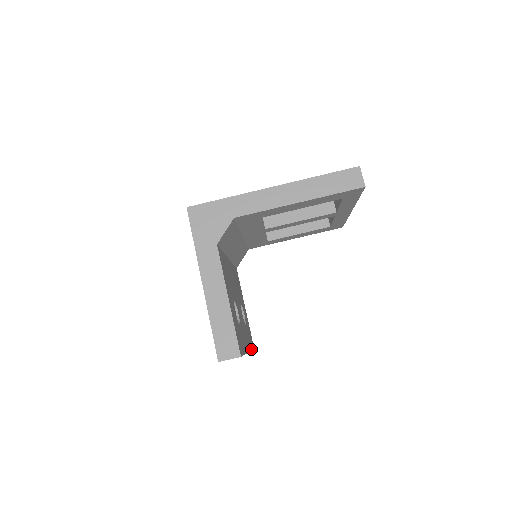
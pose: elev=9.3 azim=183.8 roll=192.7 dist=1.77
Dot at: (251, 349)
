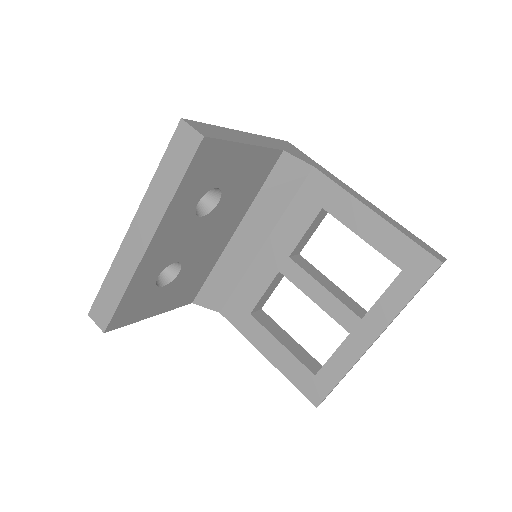
Dot at: (127, 290)
